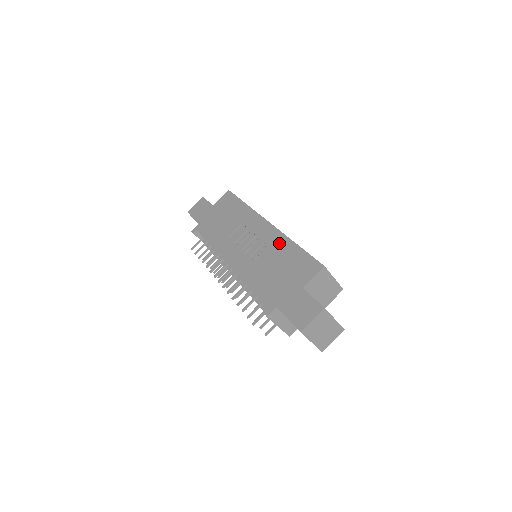
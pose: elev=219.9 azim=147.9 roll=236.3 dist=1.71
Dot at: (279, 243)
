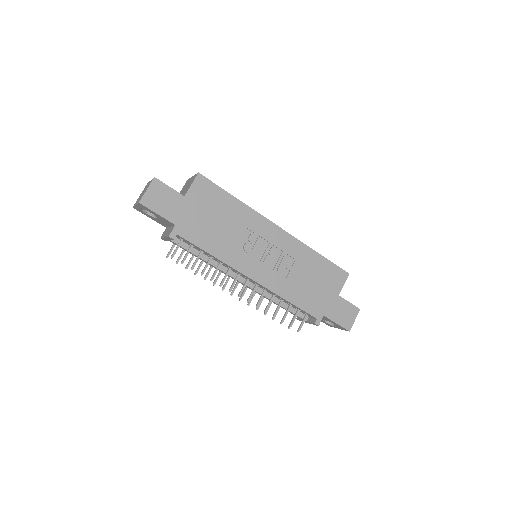
Dot at: (302, 253)
